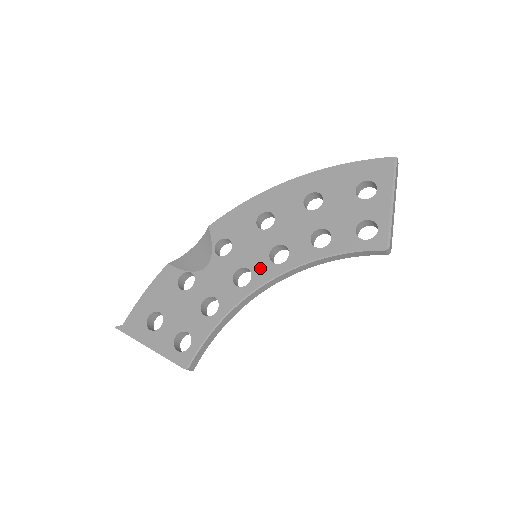
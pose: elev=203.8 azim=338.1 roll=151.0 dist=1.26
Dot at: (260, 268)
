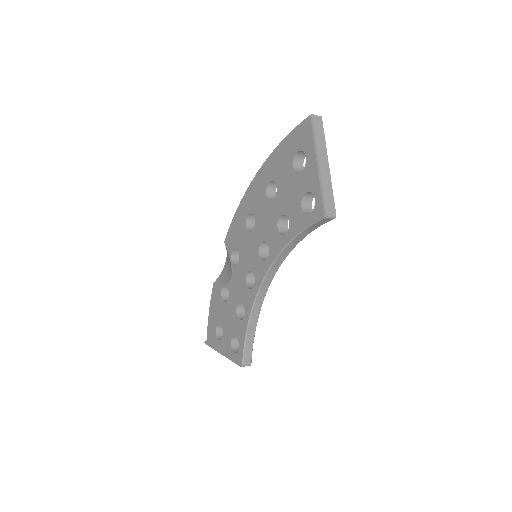
Dot at: (257, 268)
